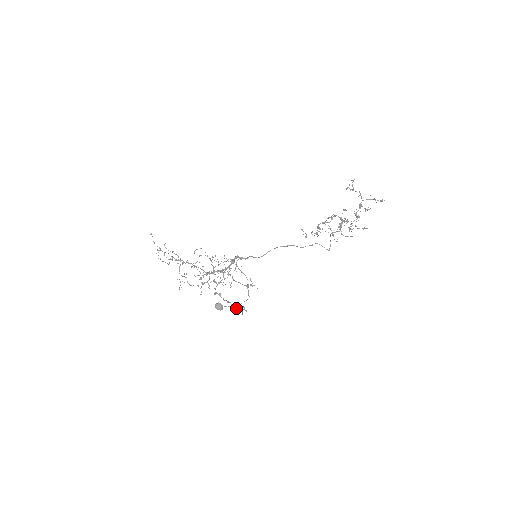
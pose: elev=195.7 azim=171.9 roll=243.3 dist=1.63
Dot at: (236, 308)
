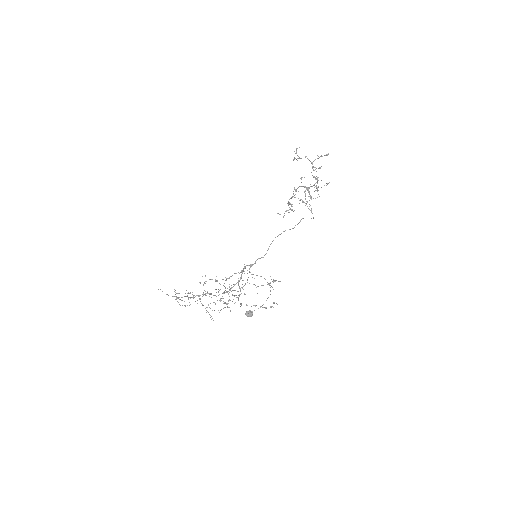
Dot at: (265, 307)
